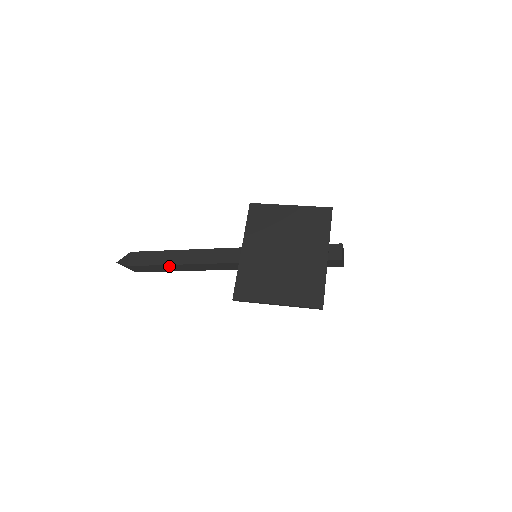
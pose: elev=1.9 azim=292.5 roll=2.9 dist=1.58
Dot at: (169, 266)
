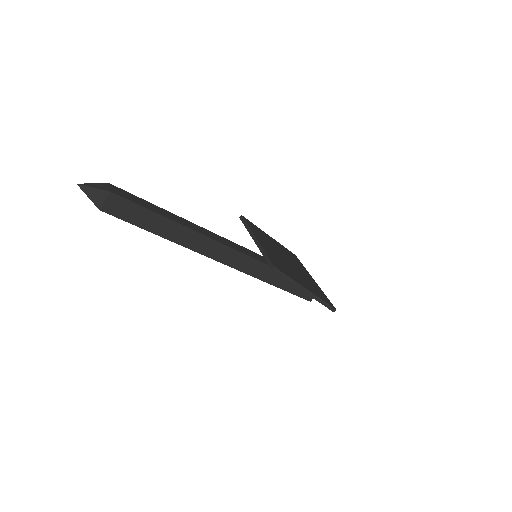
Dot at: (164, 221)
